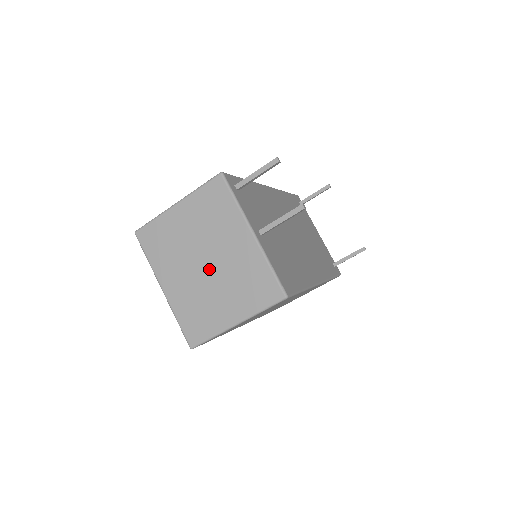
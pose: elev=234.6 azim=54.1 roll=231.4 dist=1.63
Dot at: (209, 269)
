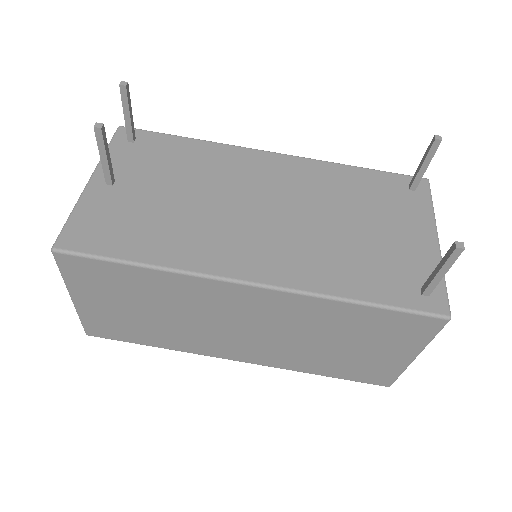
Dot at: occluded
